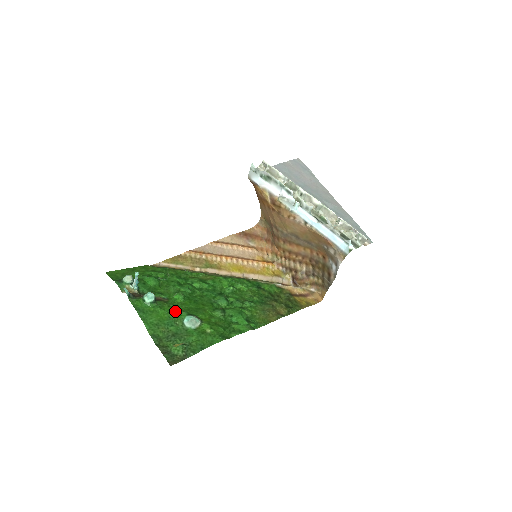
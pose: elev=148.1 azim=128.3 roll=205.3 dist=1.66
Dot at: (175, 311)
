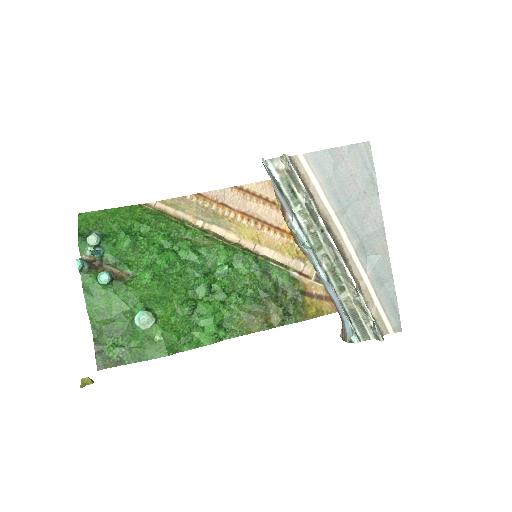
Dot at: (131, 299)
